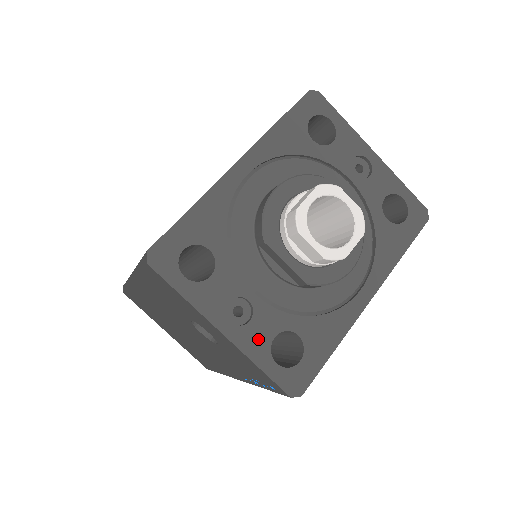
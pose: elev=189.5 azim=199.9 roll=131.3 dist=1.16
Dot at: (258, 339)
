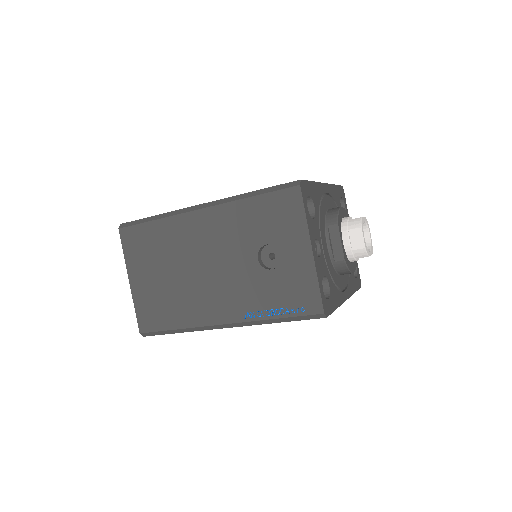
Dot at: (320, 269)
